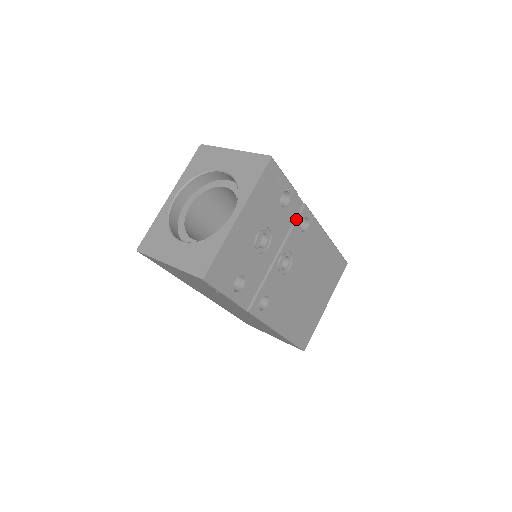
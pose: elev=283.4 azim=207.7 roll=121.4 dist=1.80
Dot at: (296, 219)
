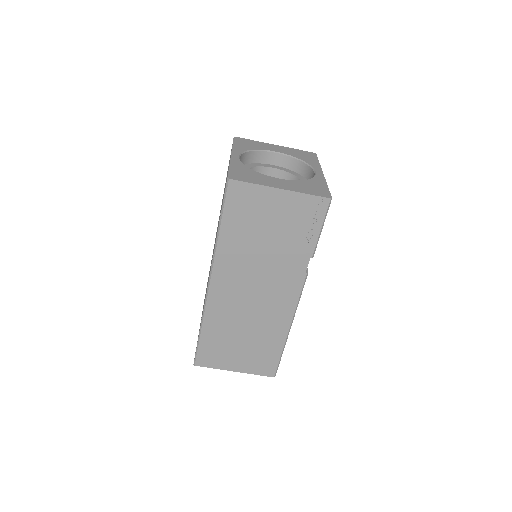
Dot at: occluded
